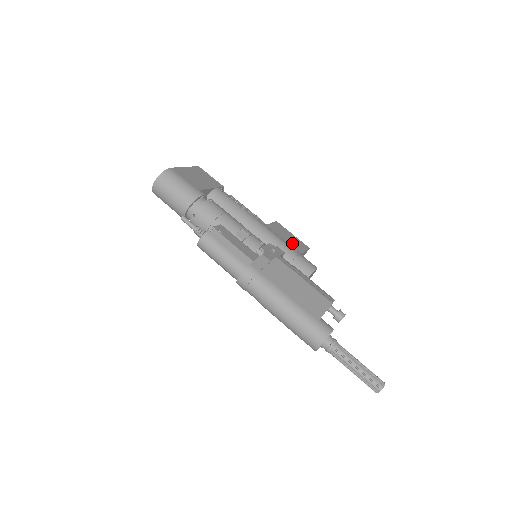
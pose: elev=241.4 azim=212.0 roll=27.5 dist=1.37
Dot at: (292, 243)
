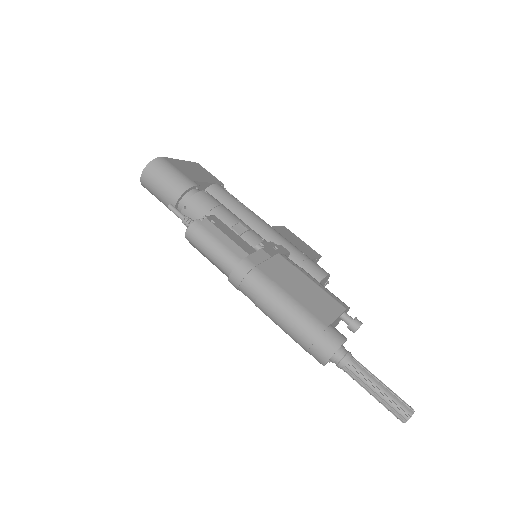
Dot at: (301, 248)
